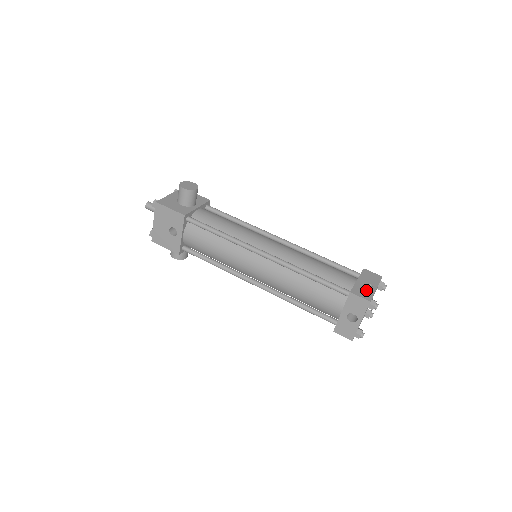
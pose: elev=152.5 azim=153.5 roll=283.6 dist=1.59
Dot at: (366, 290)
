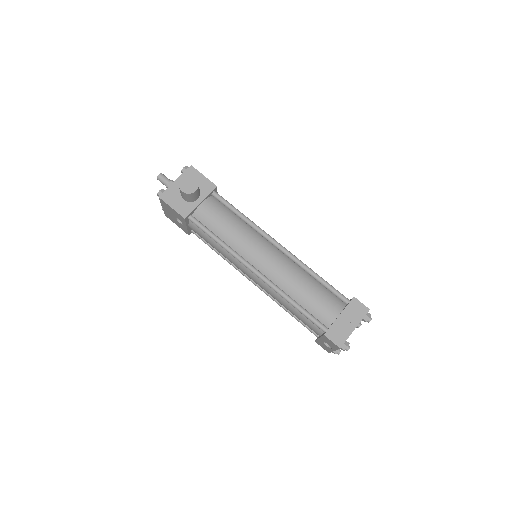
Dot at: (342, 332)
